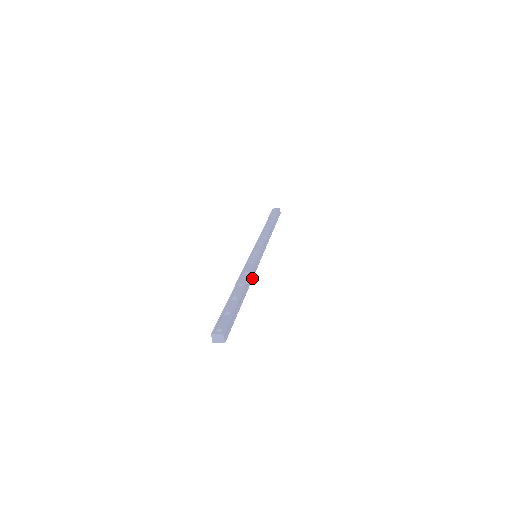
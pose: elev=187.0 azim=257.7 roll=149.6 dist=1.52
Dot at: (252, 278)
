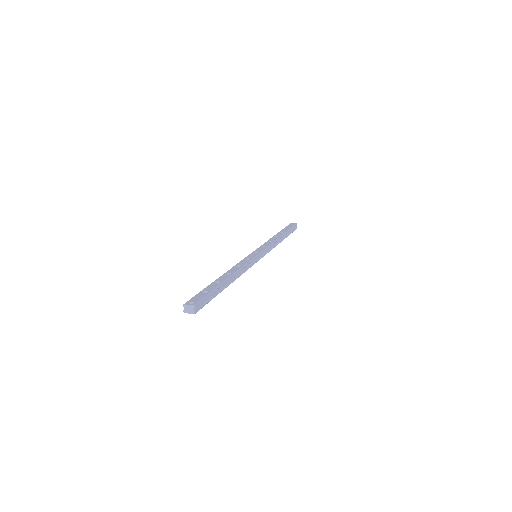
Dot at: (244, 271)
